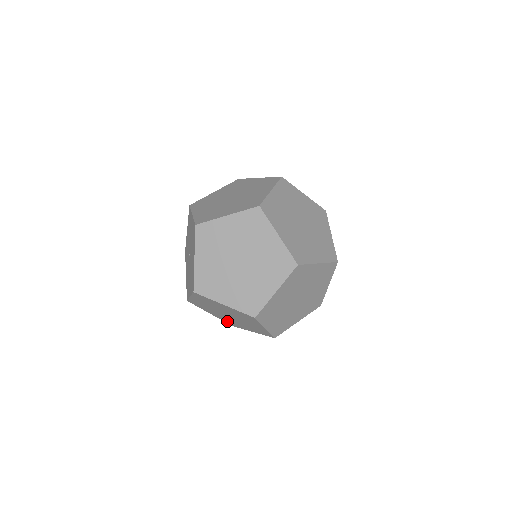
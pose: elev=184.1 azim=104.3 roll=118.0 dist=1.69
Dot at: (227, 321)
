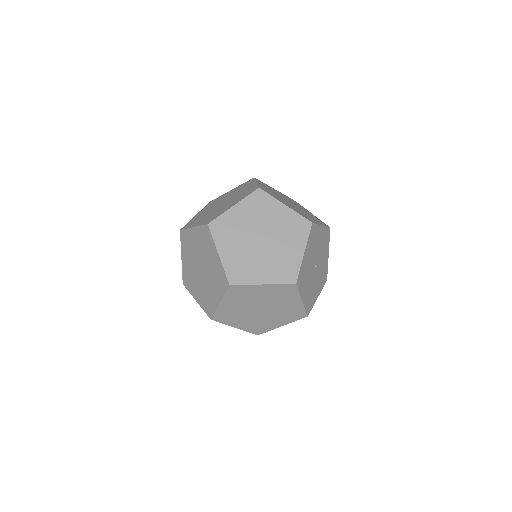
Dot at: occluded
